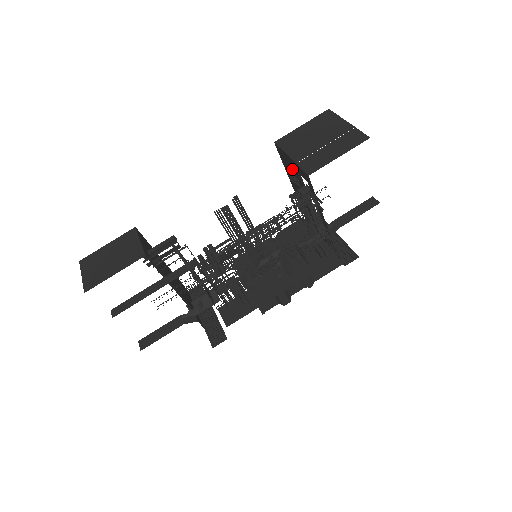
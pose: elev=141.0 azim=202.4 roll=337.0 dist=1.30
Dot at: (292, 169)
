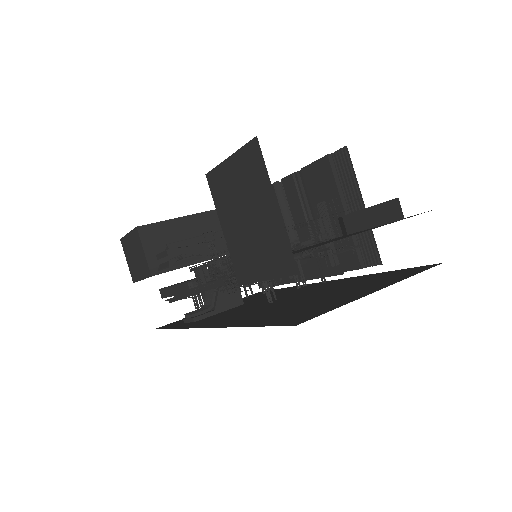
Dot at: occluded
